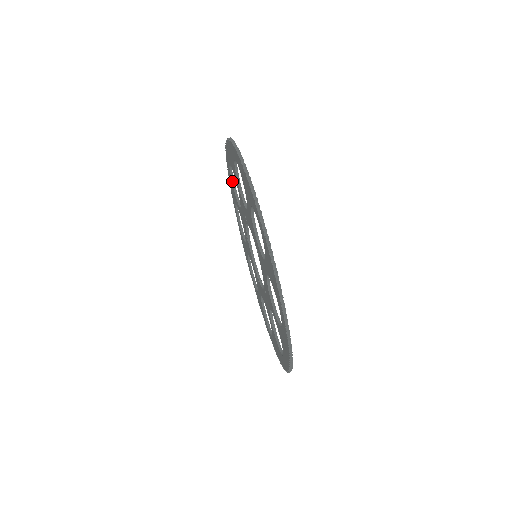
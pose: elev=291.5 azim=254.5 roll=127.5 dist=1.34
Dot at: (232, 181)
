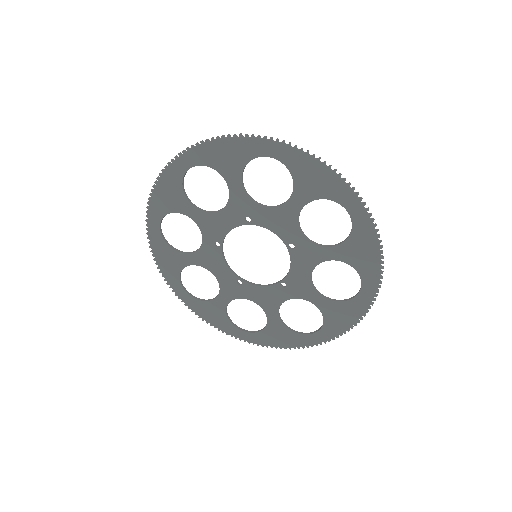
Dot at: (182, 186)
